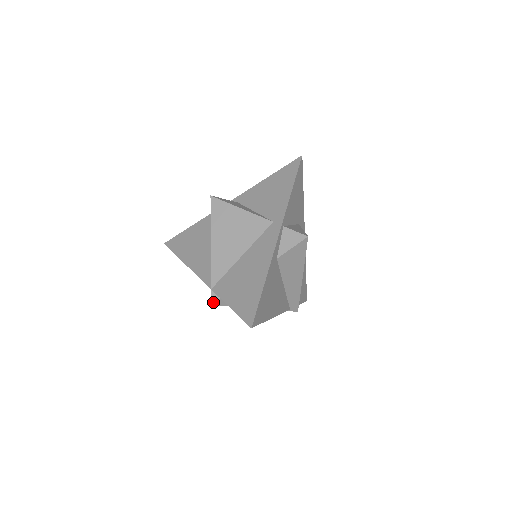
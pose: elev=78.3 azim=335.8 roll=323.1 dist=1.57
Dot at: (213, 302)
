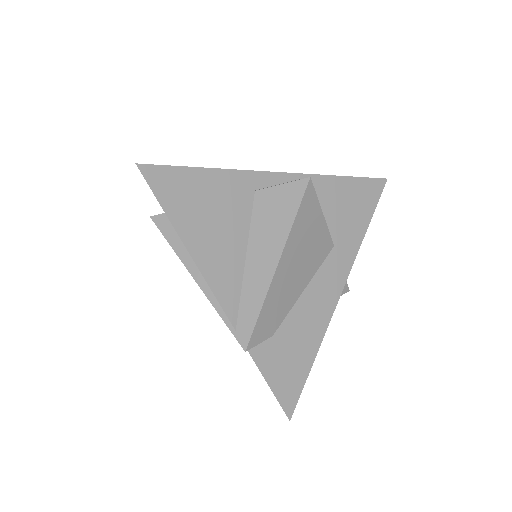
Dot at: (154, 215)
